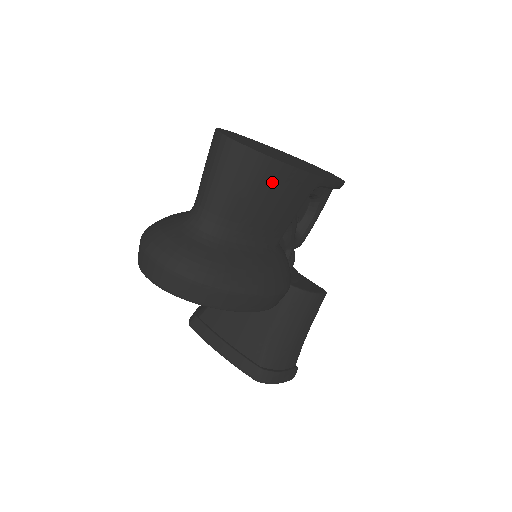
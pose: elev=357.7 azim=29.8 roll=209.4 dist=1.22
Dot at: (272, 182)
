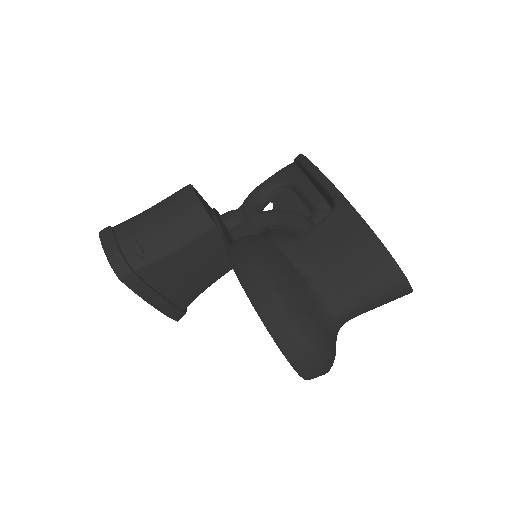
Dot at: occluded
